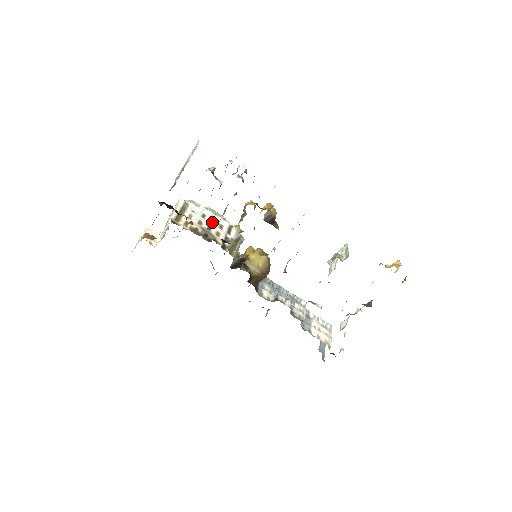
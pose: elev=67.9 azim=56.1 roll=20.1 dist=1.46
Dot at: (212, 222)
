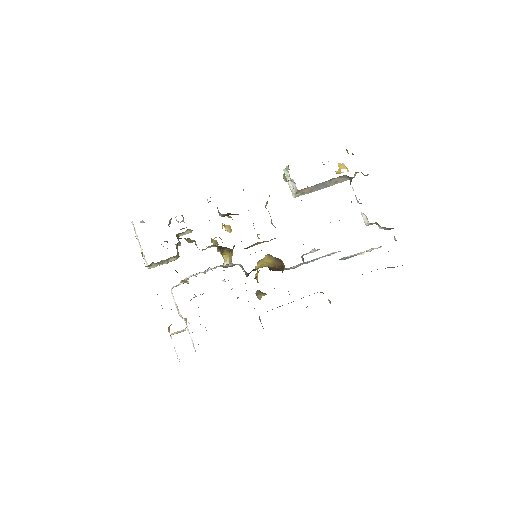
Dot at: occluded
